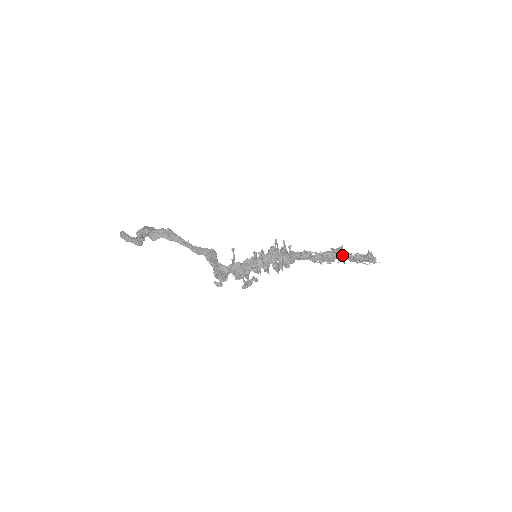
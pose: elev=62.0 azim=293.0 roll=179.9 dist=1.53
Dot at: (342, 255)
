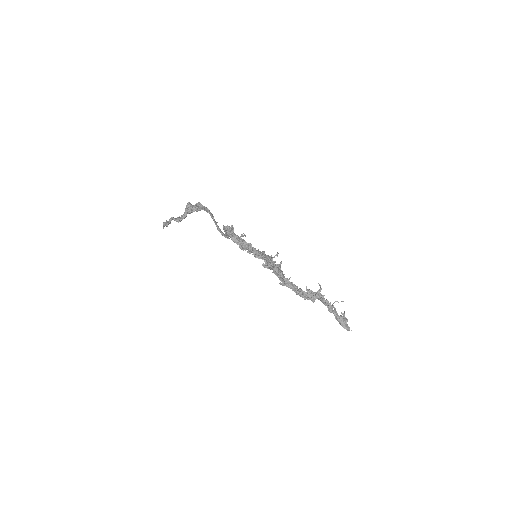
Dot at: occluded
